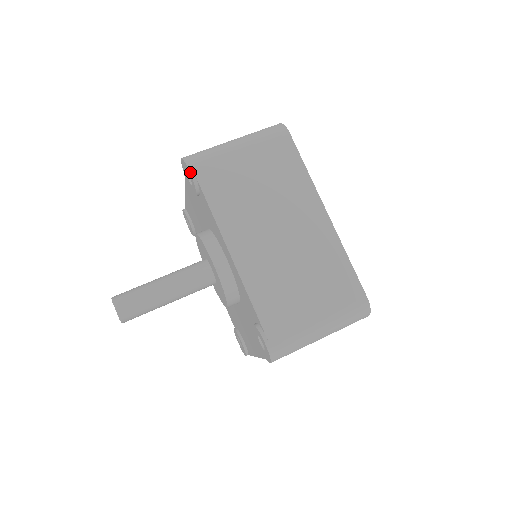
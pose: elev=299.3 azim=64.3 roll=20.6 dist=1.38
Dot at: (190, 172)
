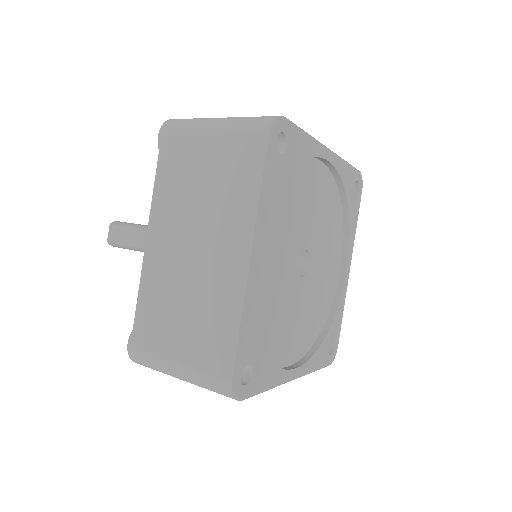
Dot at: (158, 139)
